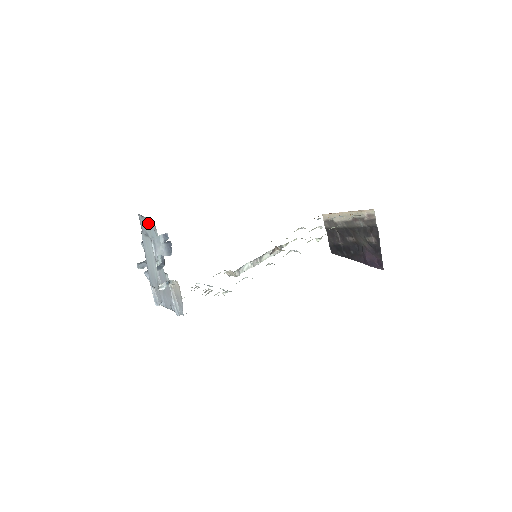
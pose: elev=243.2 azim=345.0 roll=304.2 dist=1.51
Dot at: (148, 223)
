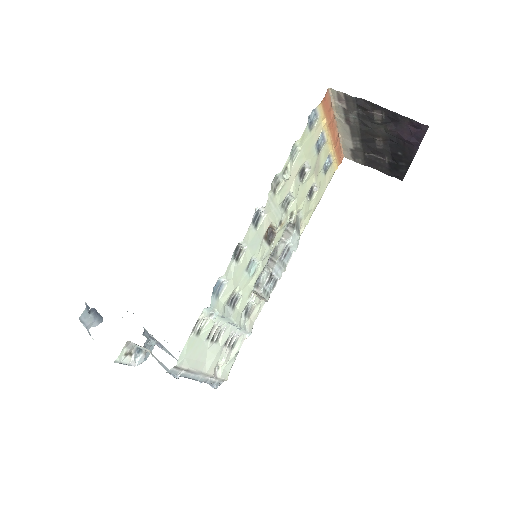
Dot at: occluded
